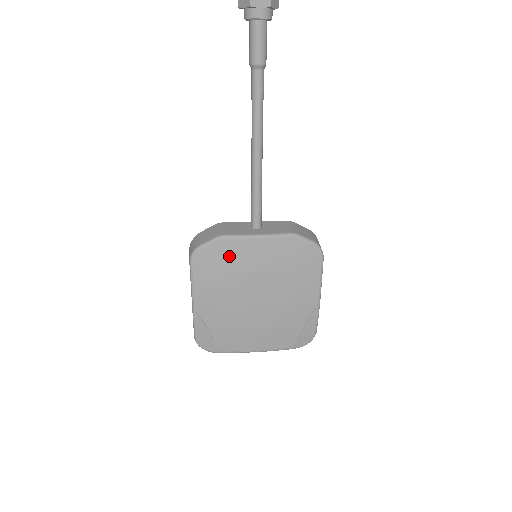
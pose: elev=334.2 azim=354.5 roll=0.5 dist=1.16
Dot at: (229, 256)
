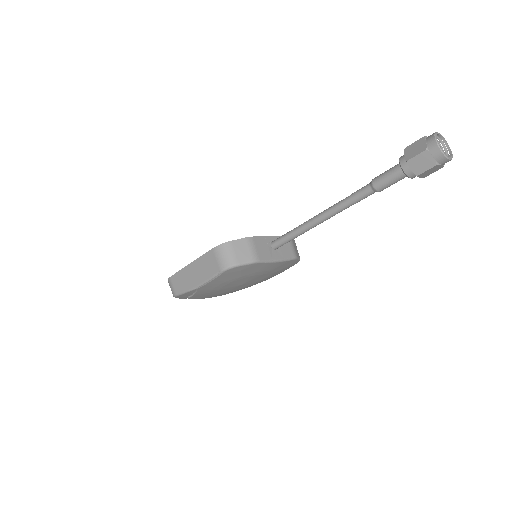
Dot at: (251, 270)
